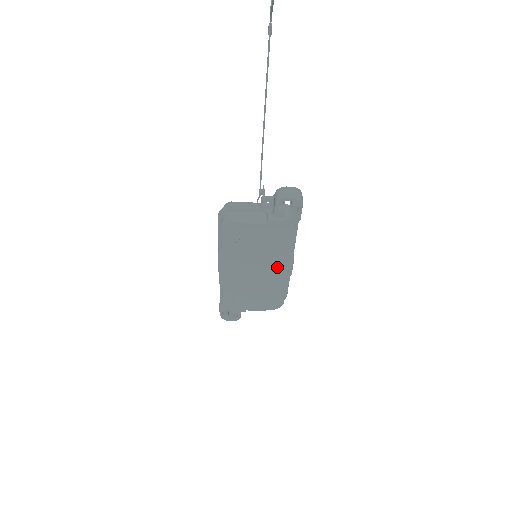
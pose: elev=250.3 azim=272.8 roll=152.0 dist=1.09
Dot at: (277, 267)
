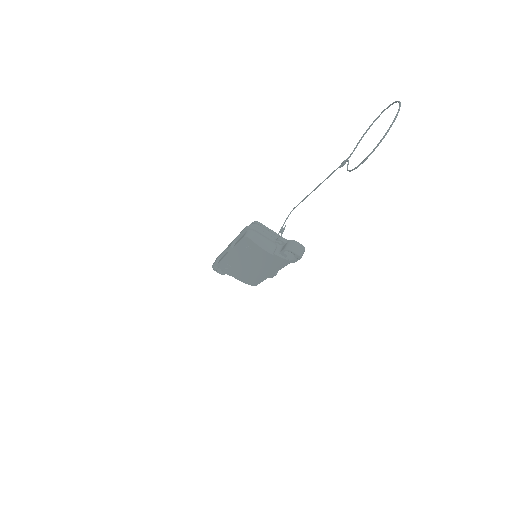
Dot at: (265, 272)
